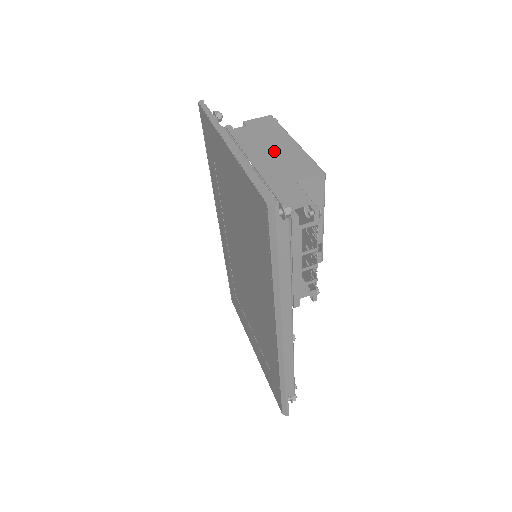
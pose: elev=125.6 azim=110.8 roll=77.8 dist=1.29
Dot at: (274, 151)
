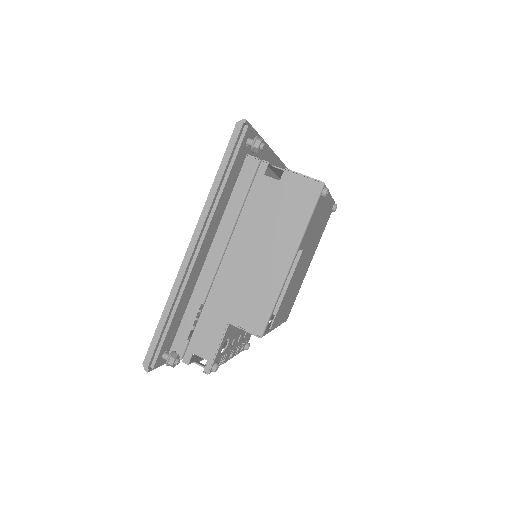
Dot at: (257, 259)
